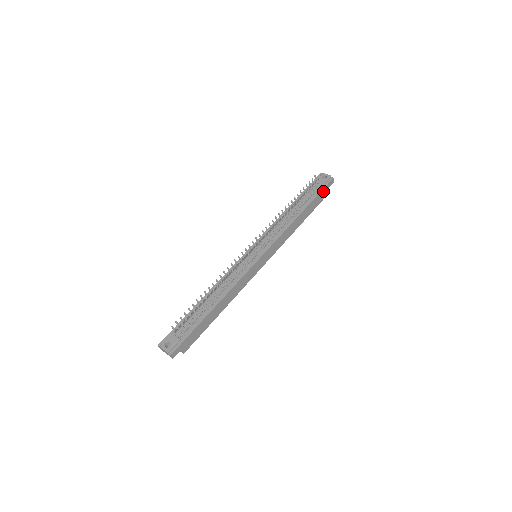
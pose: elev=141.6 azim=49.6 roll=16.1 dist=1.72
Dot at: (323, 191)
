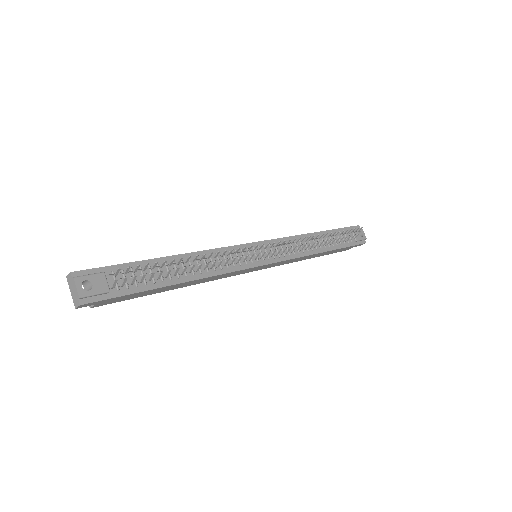
Dot at: (351, 246)
